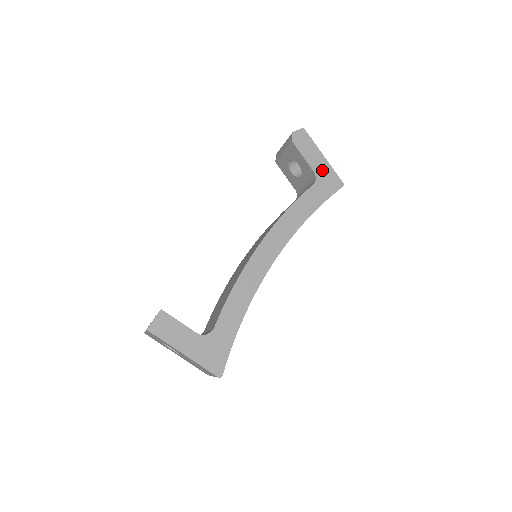
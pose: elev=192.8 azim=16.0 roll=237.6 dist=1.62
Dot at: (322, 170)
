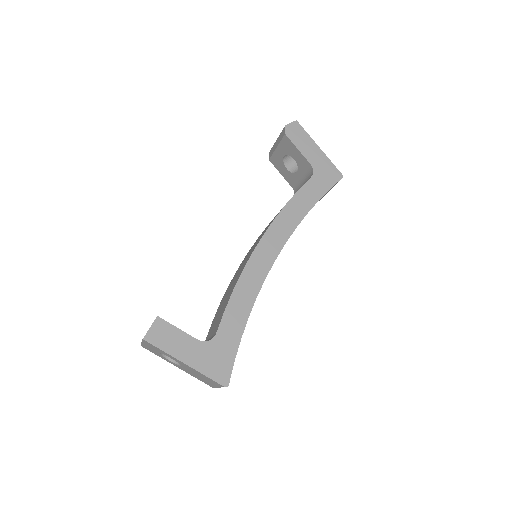
Dot at: (319, 162)
